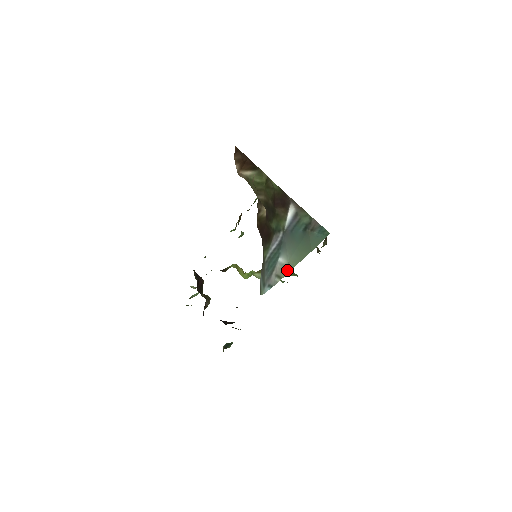
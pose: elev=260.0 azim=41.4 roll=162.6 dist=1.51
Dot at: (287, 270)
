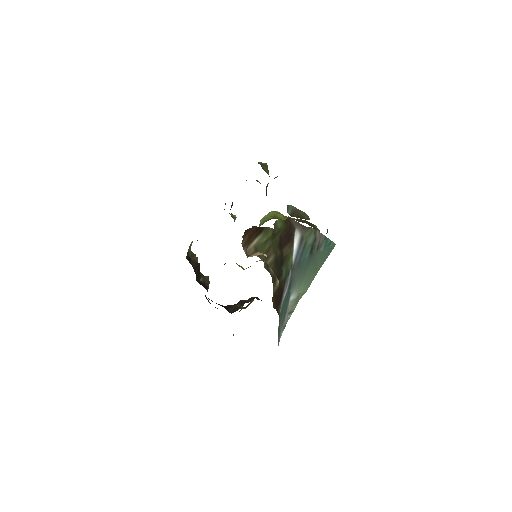
Dot at: (297, 301)
